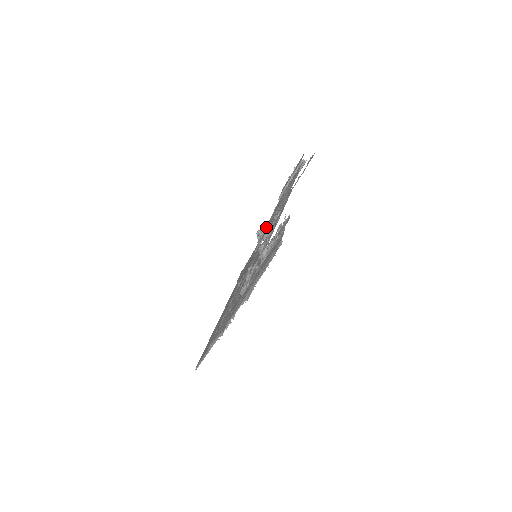
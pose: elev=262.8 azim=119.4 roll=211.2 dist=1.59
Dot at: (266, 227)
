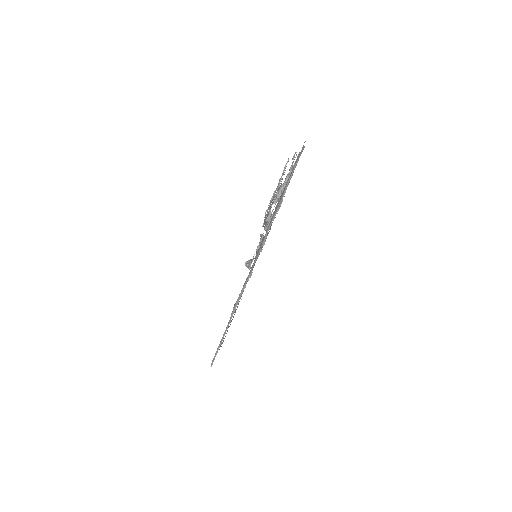
Dot at: occluded
